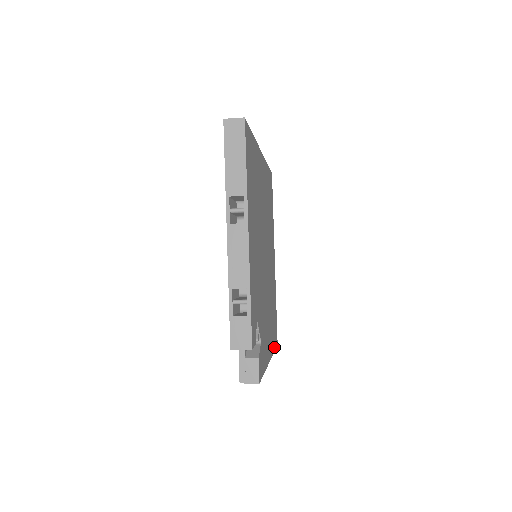
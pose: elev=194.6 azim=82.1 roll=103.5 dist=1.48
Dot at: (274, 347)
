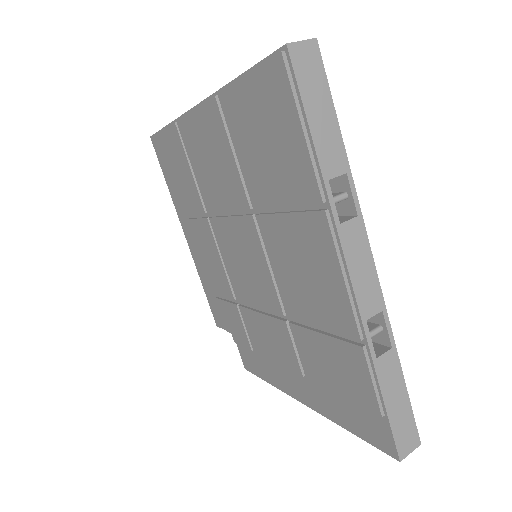
Dot at: occluded
